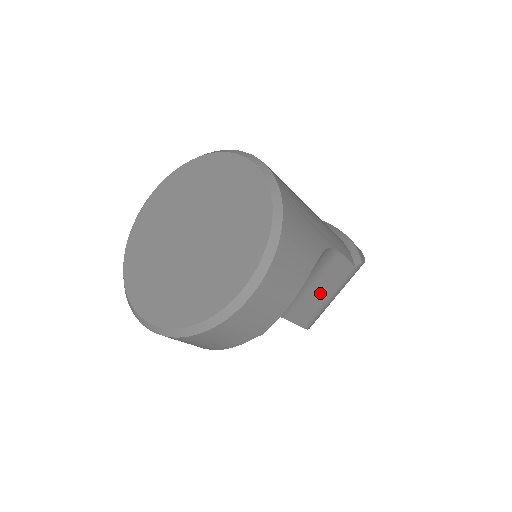
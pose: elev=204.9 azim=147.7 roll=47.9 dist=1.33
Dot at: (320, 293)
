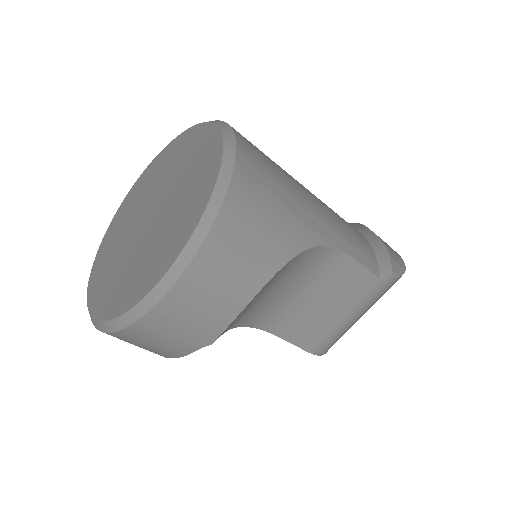
Dot at: (327, 308)
